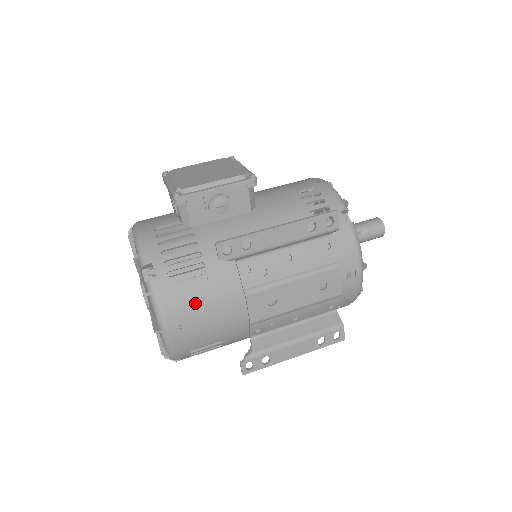
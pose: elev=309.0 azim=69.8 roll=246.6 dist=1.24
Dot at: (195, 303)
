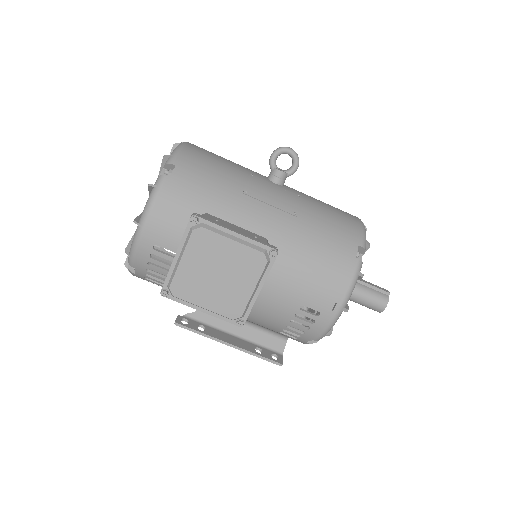
Dot at: occluded
